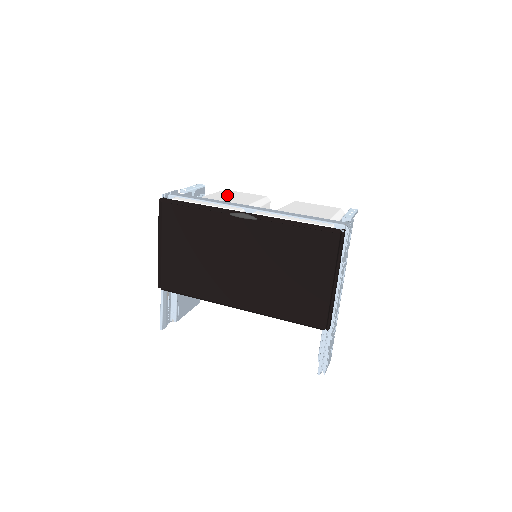
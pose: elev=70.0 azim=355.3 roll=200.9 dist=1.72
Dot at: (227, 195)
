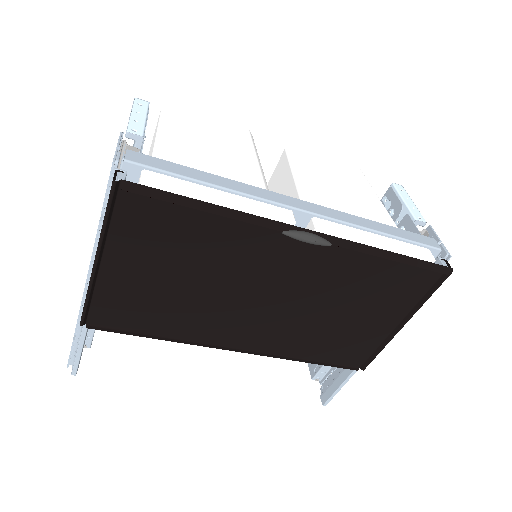
Dot at: (197, 132)
